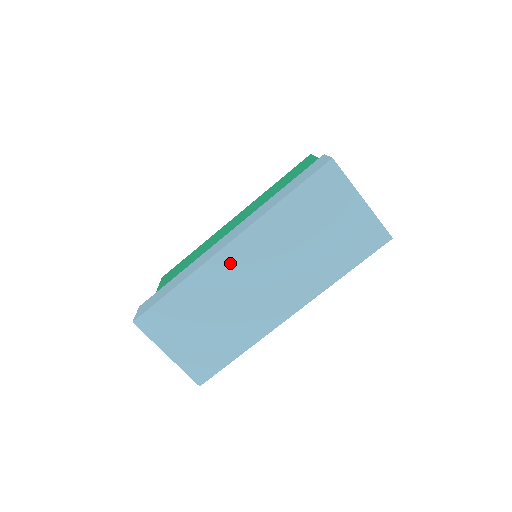
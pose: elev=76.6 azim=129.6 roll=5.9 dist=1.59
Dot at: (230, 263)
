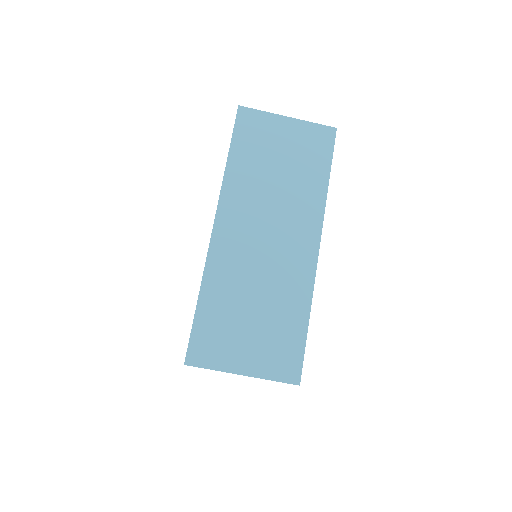
Dot at: (228, 240)
